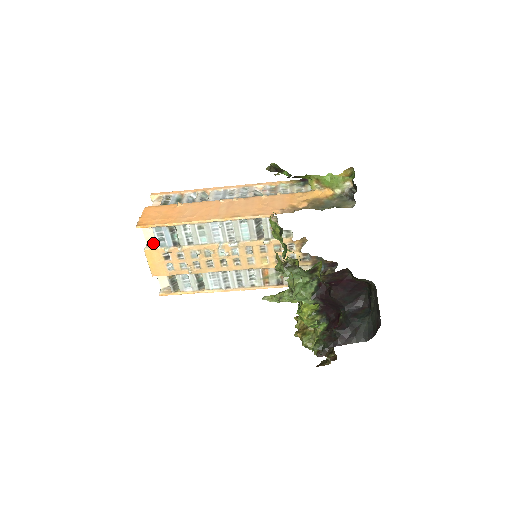
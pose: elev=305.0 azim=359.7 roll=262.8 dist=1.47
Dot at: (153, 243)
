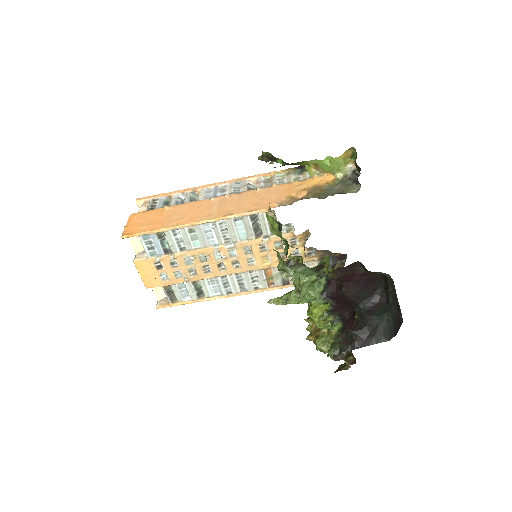
Dot at: (142, 253)
